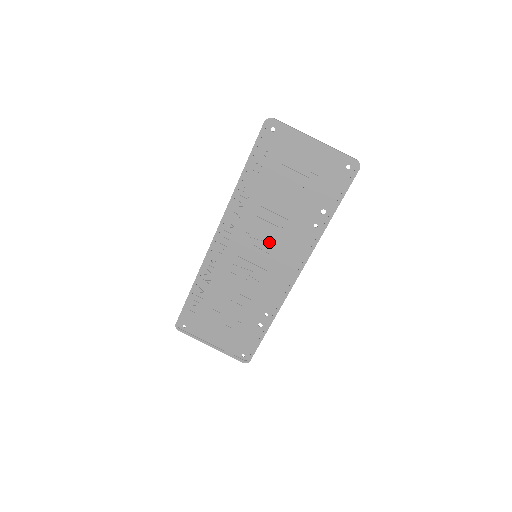
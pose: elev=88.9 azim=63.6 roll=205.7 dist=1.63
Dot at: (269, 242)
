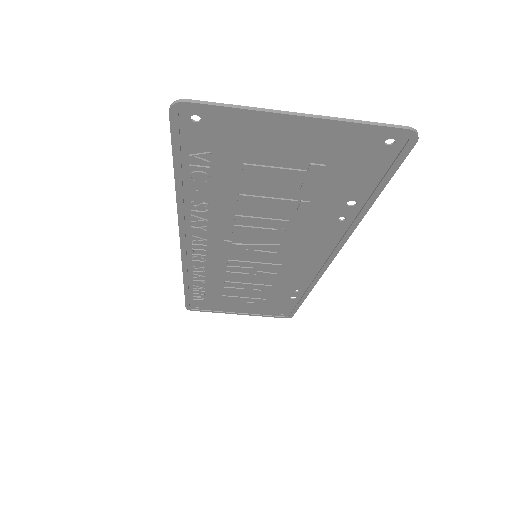
Dot at: (269, 243)
